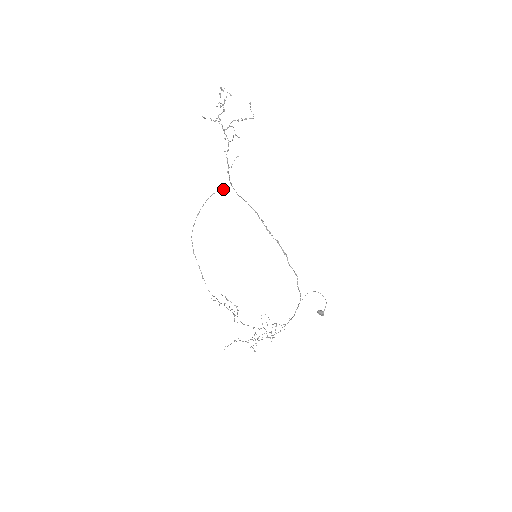
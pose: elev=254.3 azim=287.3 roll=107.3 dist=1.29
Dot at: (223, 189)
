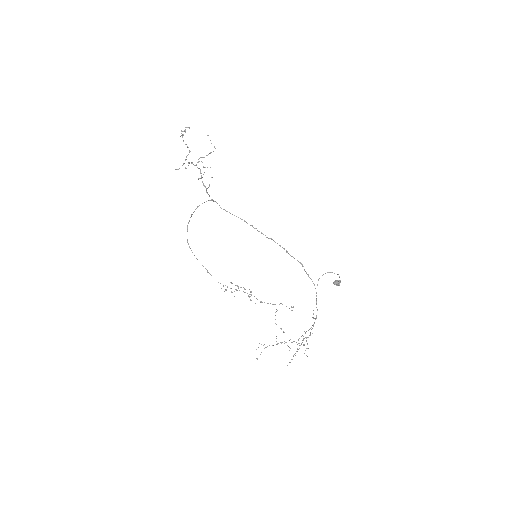
Dot at: occluded
